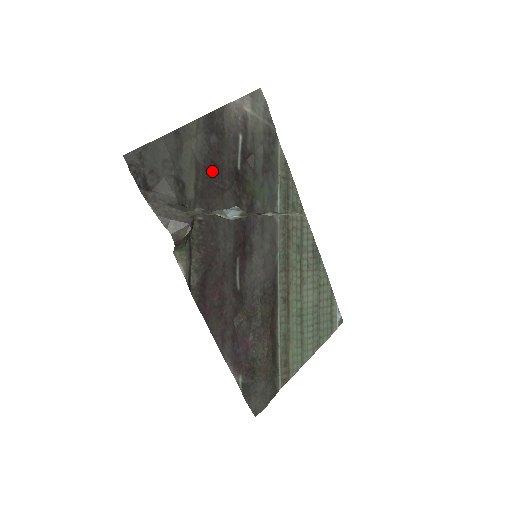
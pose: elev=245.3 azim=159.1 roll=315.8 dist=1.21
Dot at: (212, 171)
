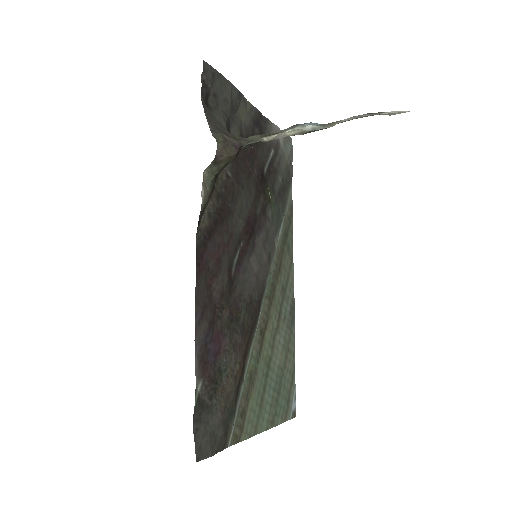
Dot at: (249, 151)
